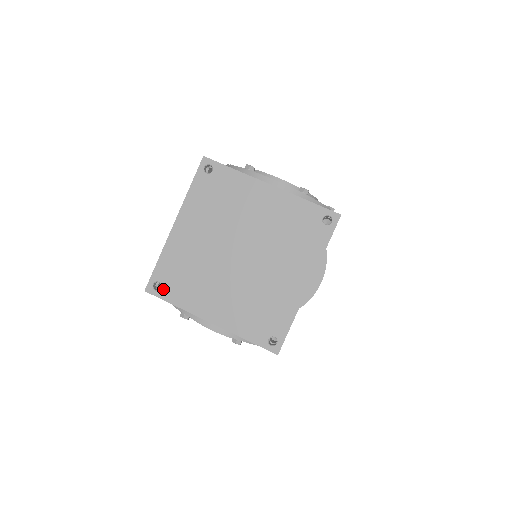
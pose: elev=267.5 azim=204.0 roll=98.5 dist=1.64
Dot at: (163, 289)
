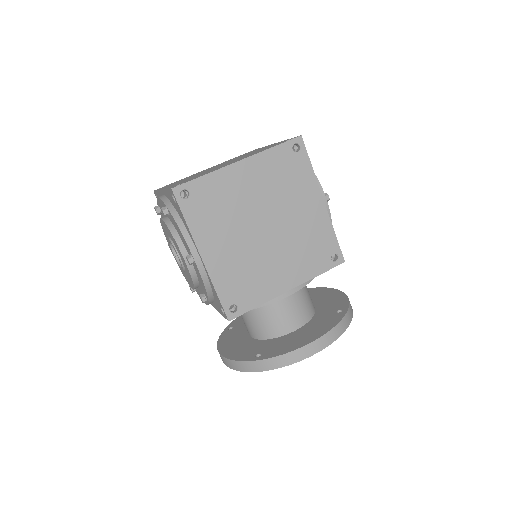
Dot at: occluded
